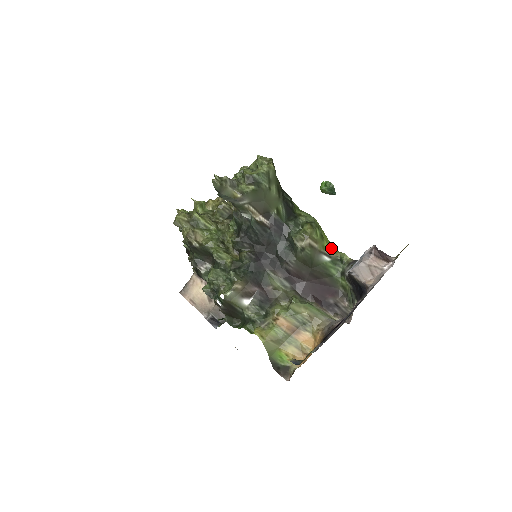
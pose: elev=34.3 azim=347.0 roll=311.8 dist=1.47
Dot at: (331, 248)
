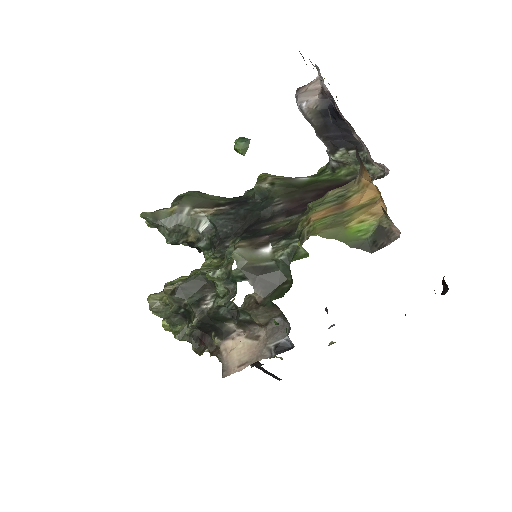
Dot at: occluded
